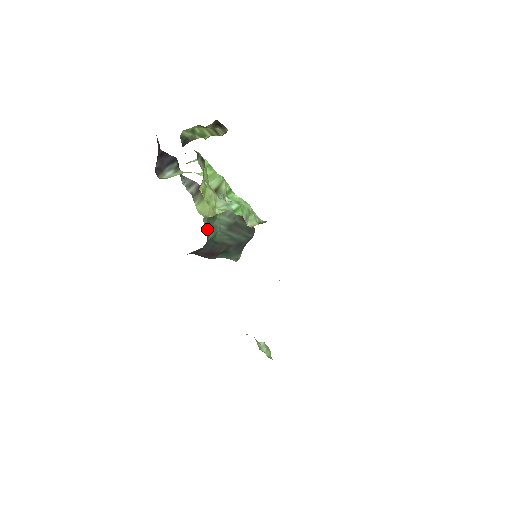
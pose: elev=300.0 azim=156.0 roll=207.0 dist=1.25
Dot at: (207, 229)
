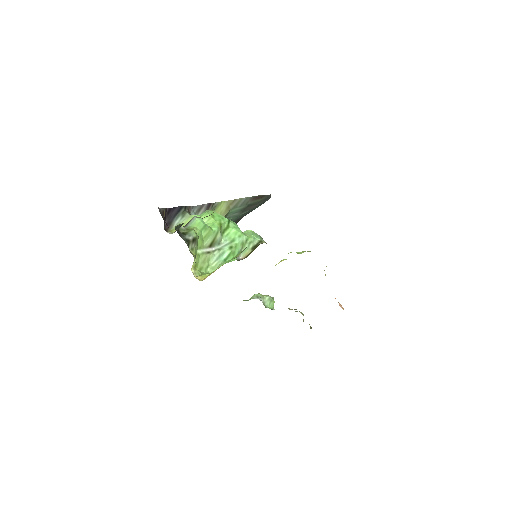
Dot at: occluded
